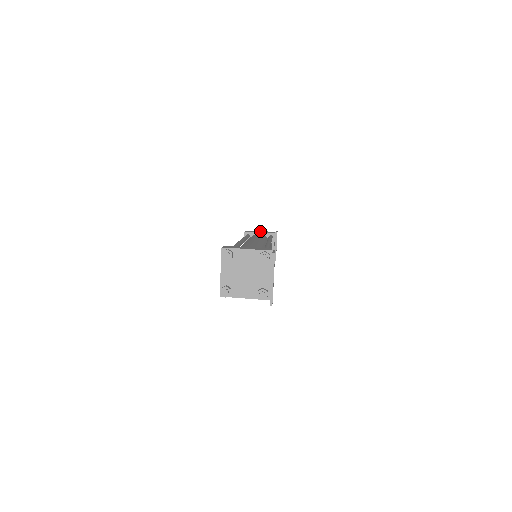
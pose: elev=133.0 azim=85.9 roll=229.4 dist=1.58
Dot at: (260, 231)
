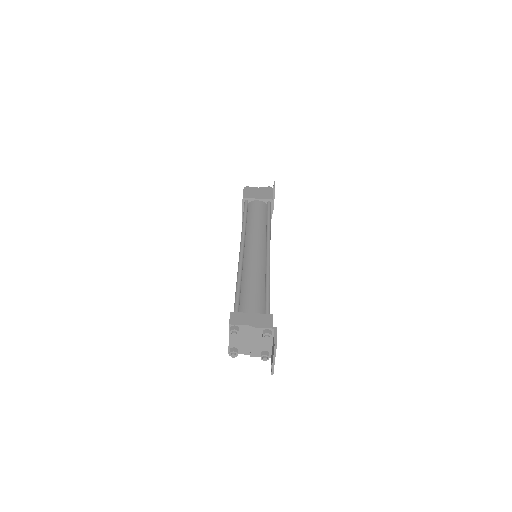
Dot at: (258, 189)
